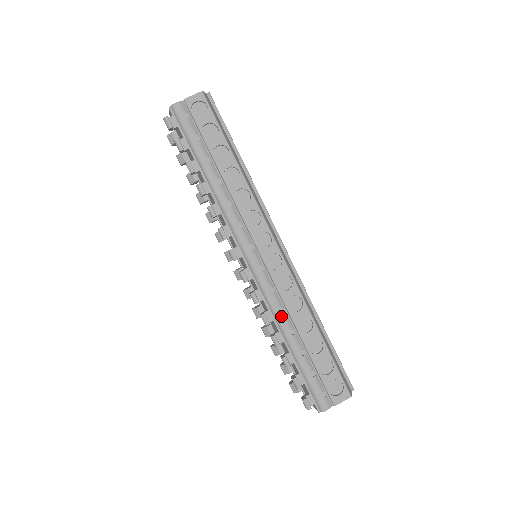
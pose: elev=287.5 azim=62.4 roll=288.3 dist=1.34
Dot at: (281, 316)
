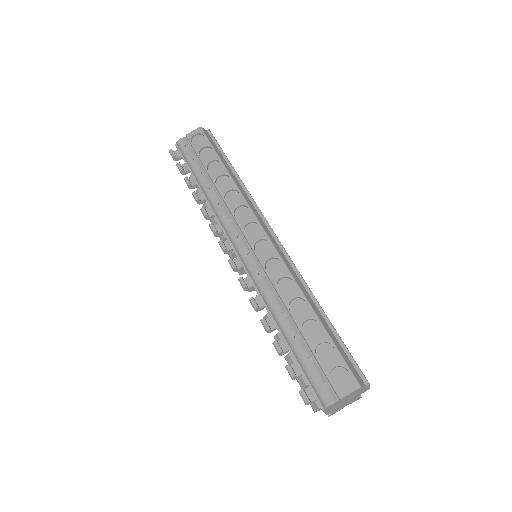
Dot at: (271, 299)
